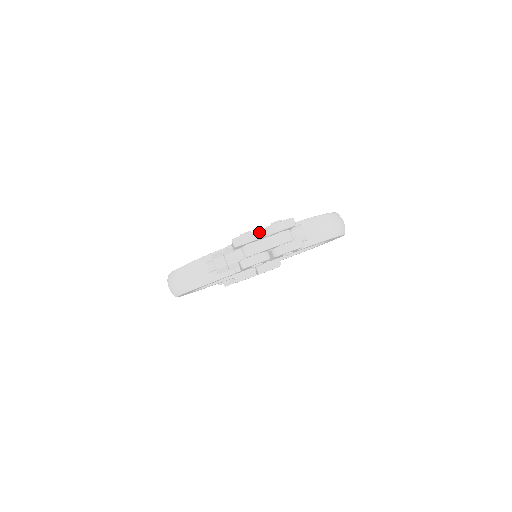
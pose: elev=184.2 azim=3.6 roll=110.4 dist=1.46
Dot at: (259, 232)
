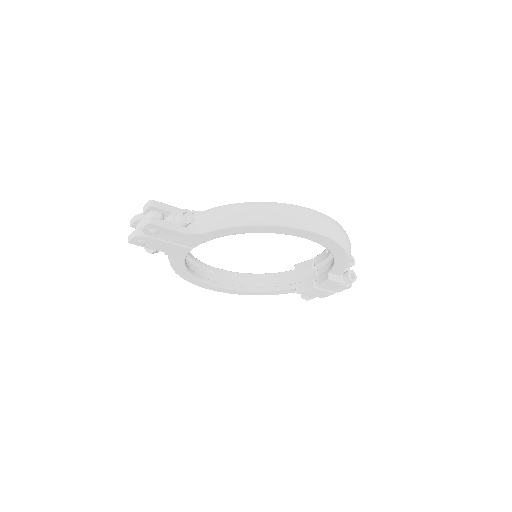
Dot at: (143, 214)
